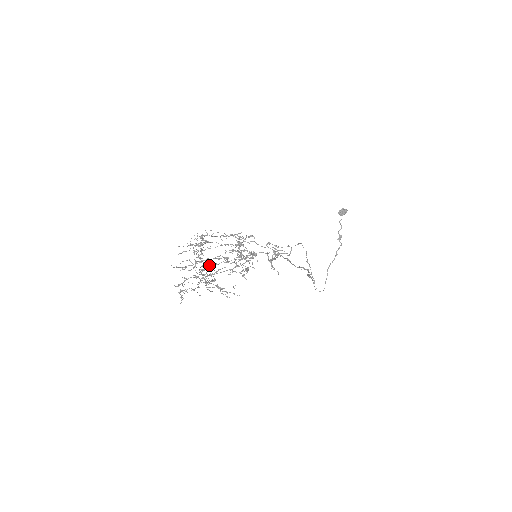
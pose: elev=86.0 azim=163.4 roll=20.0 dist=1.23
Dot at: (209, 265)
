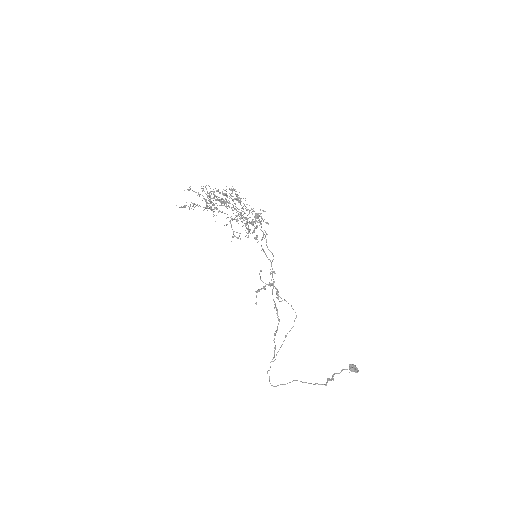
Dot at: occluded
